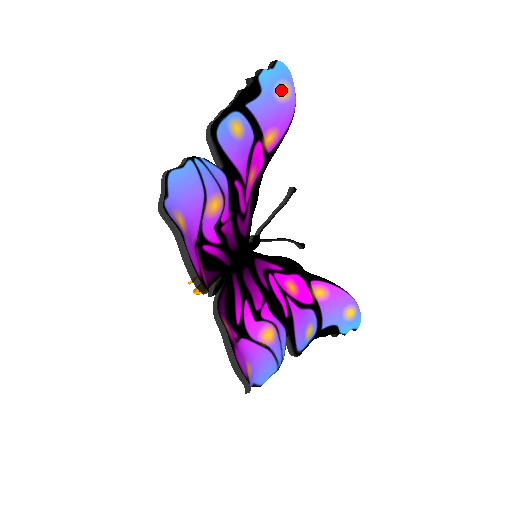
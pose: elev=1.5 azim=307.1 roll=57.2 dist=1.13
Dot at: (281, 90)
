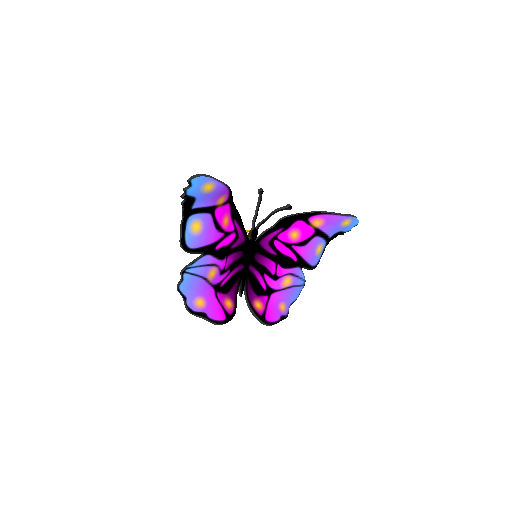
Dot at: (206, 188)
